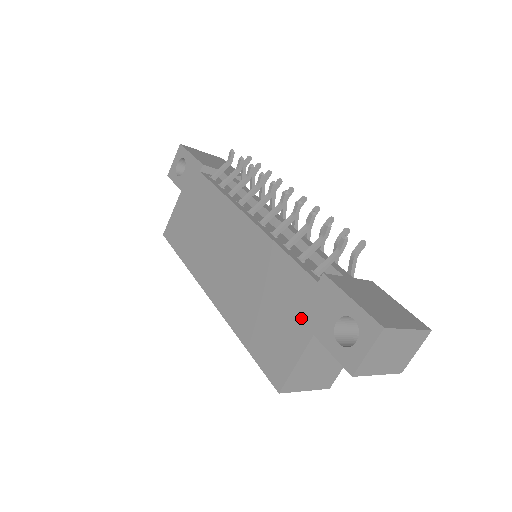
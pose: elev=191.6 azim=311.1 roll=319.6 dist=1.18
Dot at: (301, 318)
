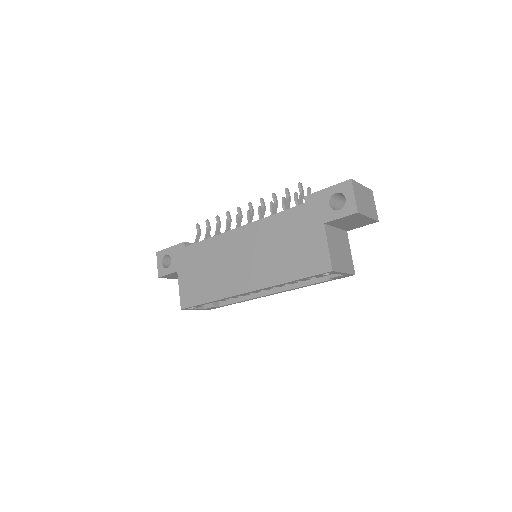
Dot at: (311, 226)
